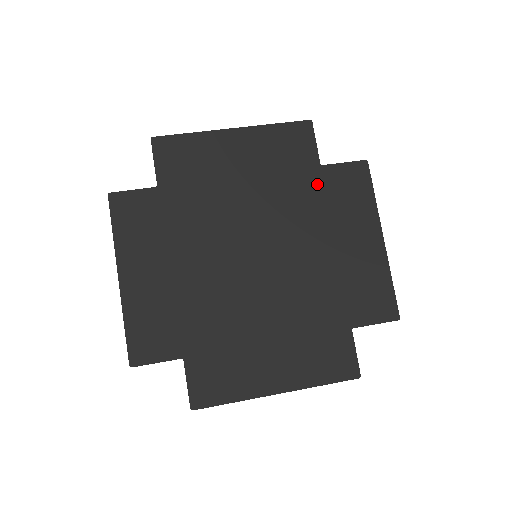
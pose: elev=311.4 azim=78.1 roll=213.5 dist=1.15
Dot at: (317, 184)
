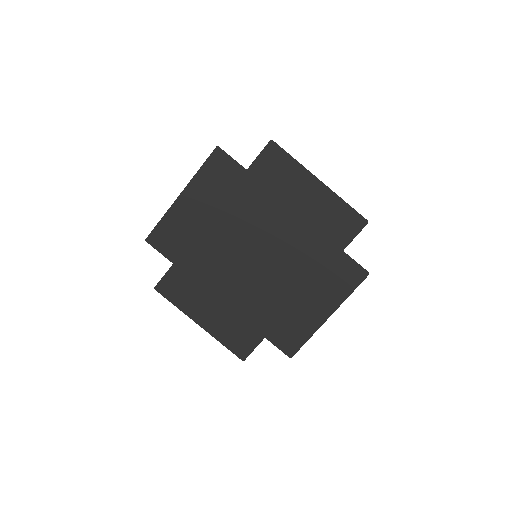
Dot at: (254, 184)
